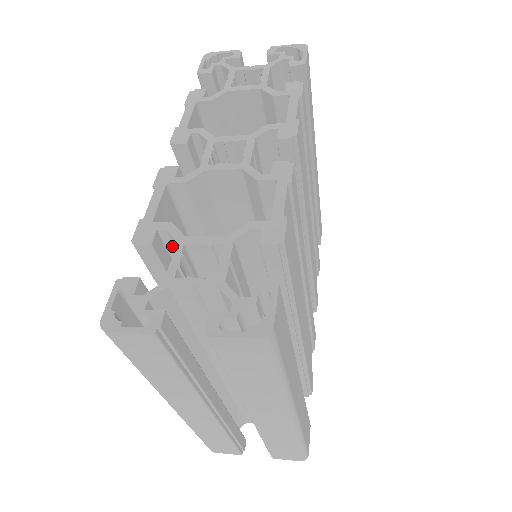
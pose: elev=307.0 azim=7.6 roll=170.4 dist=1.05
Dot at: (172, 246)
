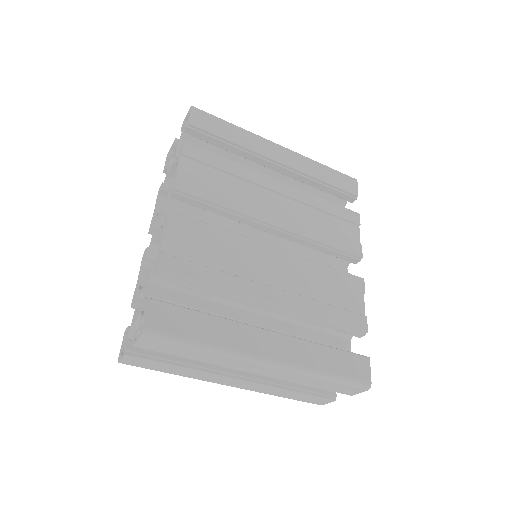
Dot at: occluded
